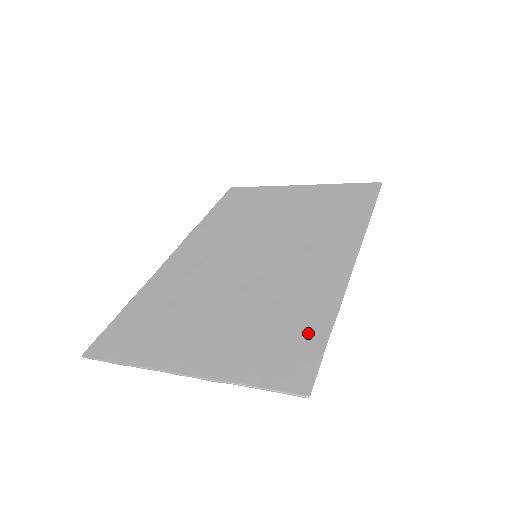
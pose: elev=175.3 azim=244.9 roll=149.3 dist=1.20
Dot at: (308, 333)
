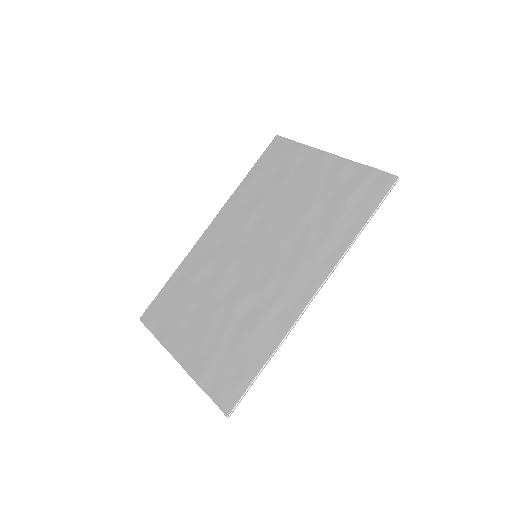
Dot at: (250, 363)
